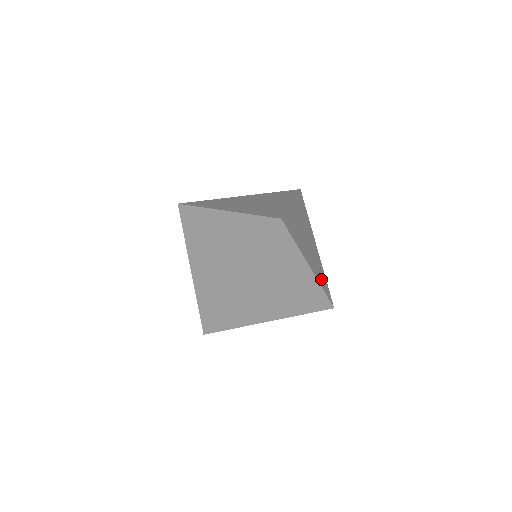
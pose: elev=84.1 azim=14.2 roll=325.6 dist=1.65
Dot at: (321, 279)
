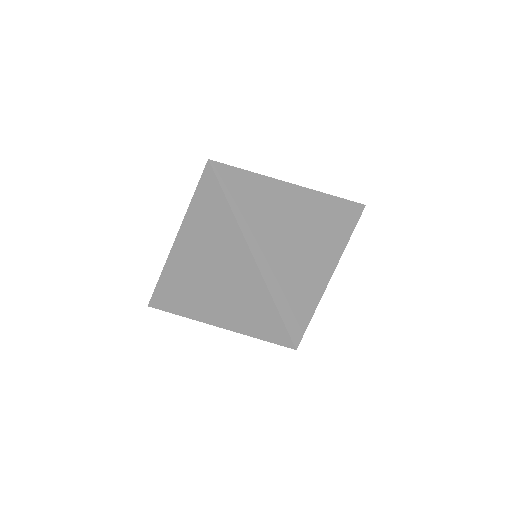
Dot at: (287, 293)
